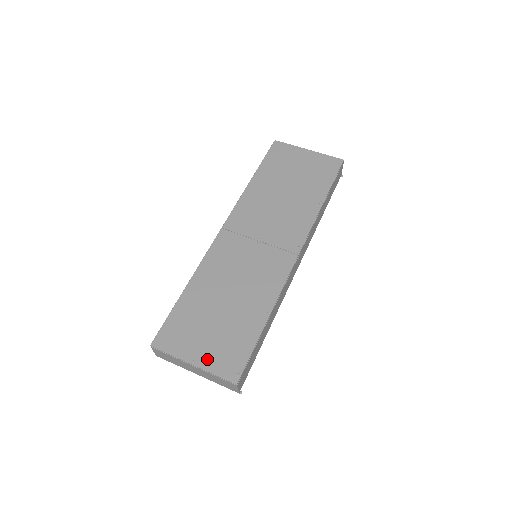
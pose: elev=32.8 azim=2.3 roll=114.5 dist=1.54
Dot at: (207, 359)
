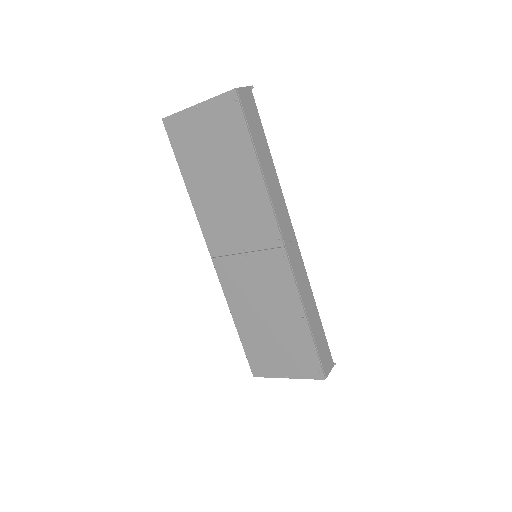
Dot at: (293, 371)
